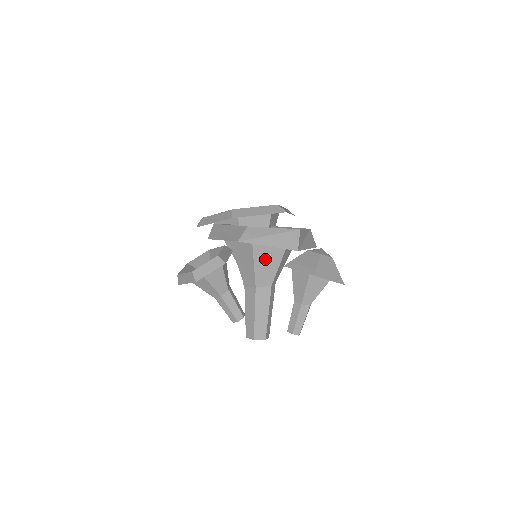
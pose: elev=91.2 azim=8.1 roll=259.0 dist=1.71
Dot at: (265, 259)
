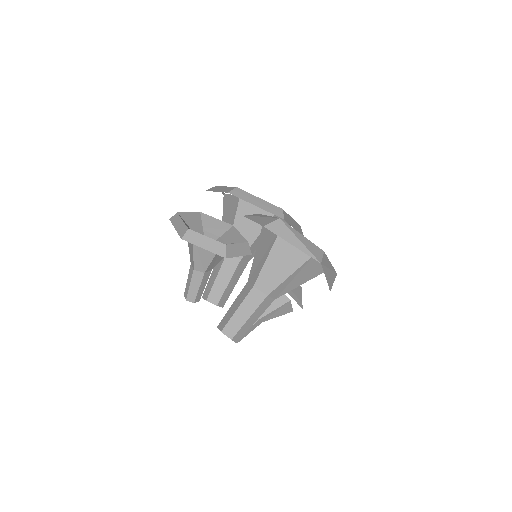
Dot at: (296, 278)
